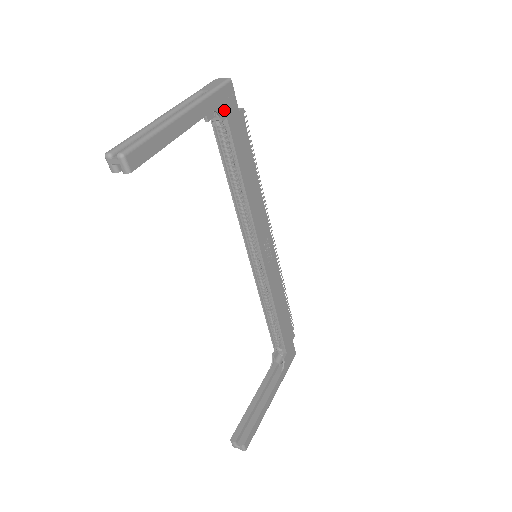
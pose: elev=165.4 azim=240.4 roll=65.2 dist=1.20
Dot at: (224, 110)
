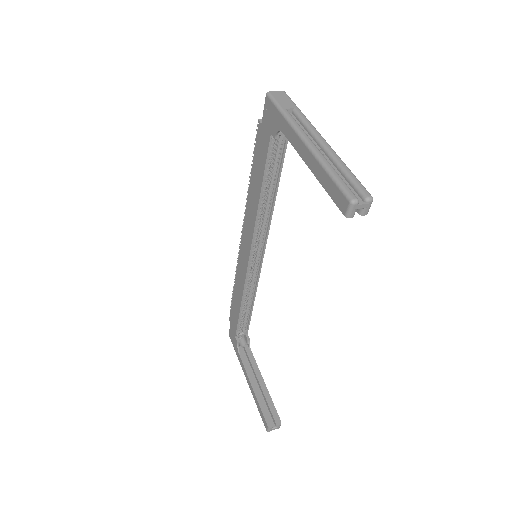
Dot at: occluded
